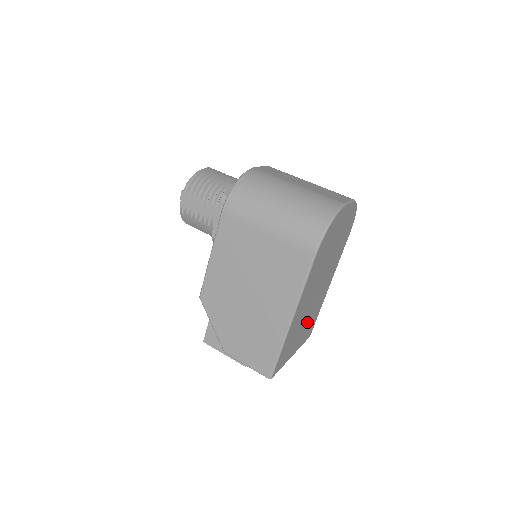
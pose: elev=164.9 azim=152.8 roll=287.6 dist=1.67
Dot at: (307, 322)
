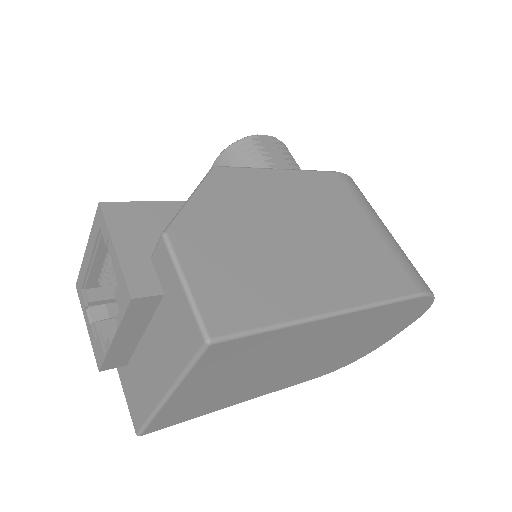
Dot at: (230, 386)
